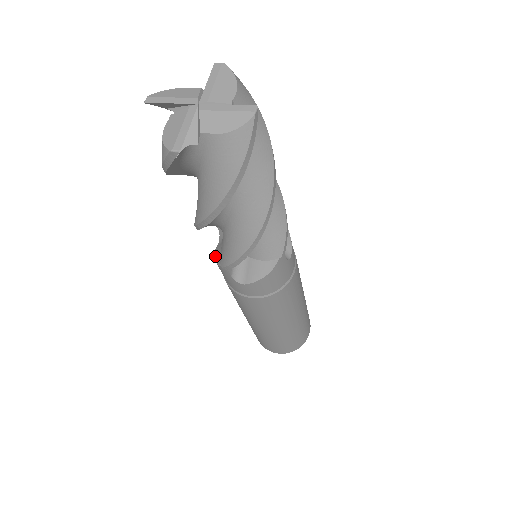
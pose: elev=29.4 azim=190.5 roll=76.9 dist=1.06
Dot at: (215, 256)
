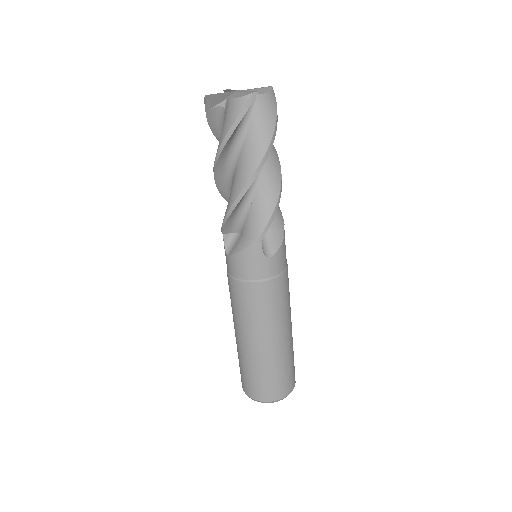
Dot at: occluded
